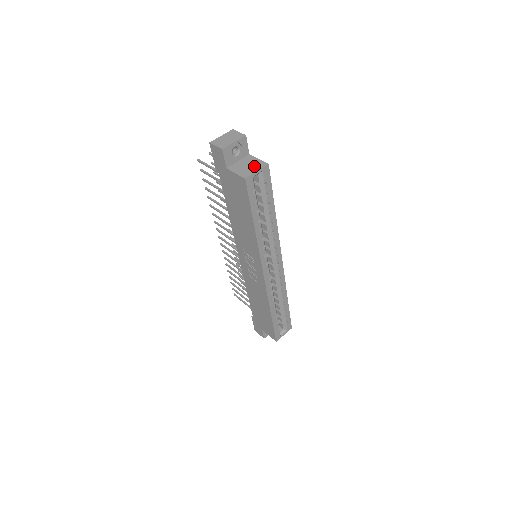
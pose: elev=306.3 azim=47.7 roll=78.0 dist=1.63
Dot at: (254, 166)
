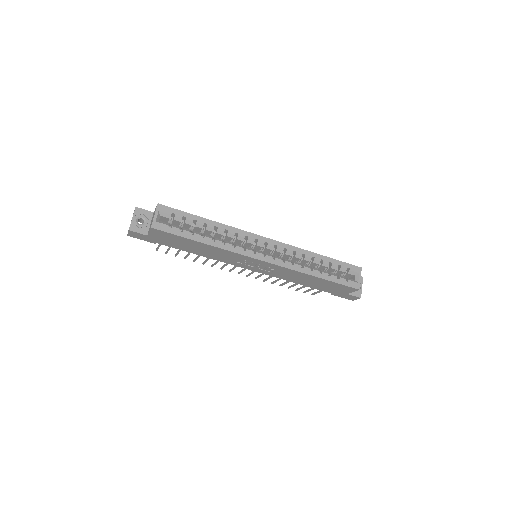
Dot at: occluded
